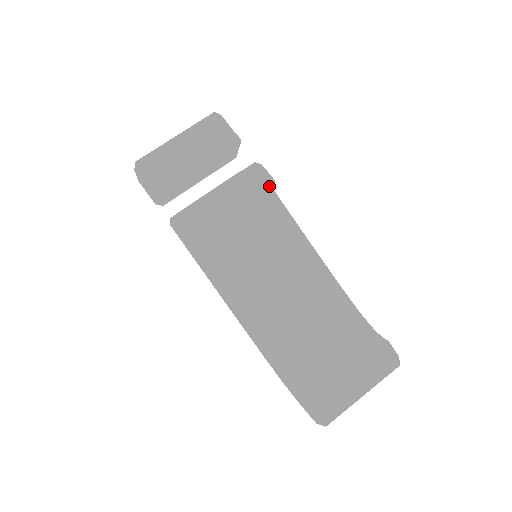
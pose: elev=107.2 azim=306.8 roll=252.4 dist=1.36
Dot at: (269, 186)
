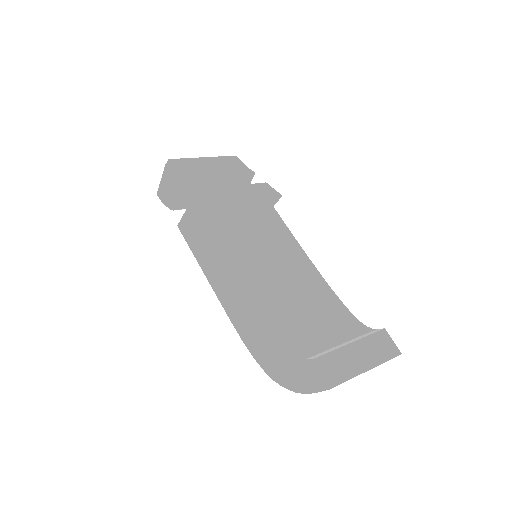
Dot at: (278, 194)
